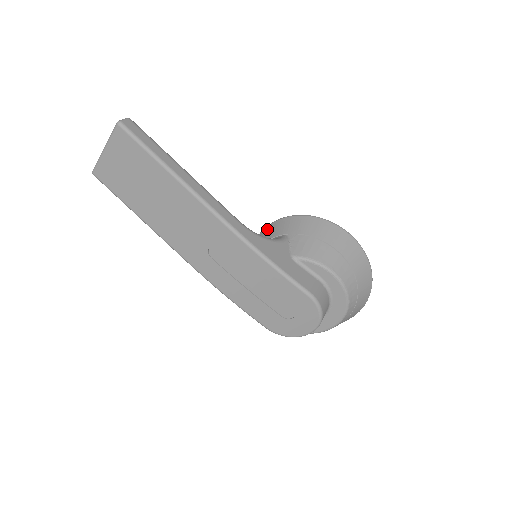
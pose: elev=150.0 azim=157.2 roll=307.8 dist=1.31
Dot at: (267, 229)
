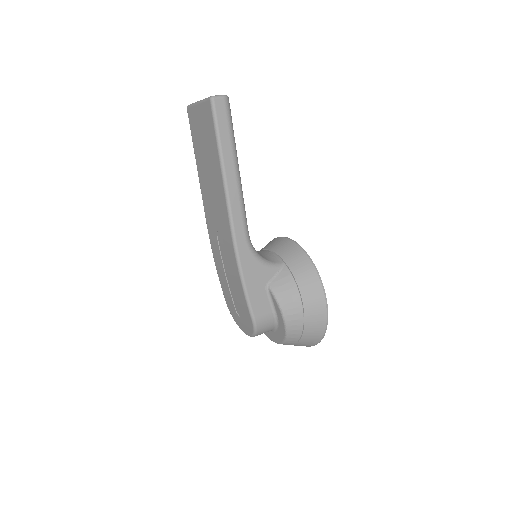
Dot at: (285, 242)
